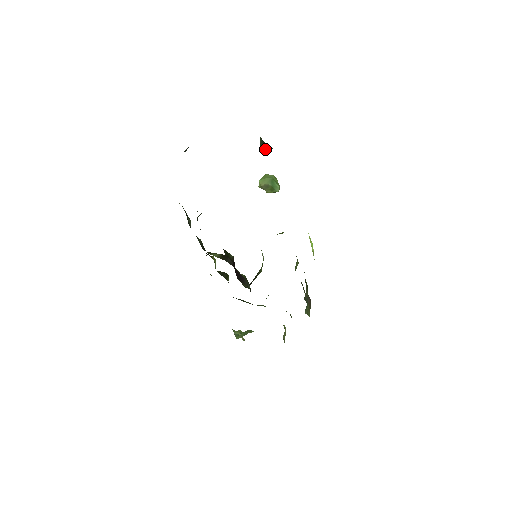
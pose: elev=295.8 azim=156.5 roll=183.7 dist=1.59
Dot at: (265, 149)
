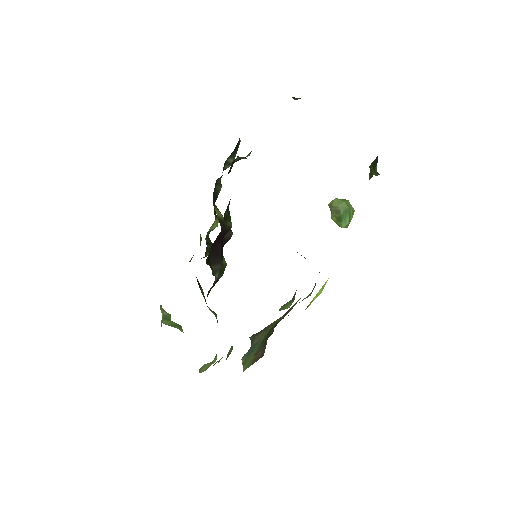
Dot at: (371, 175)
